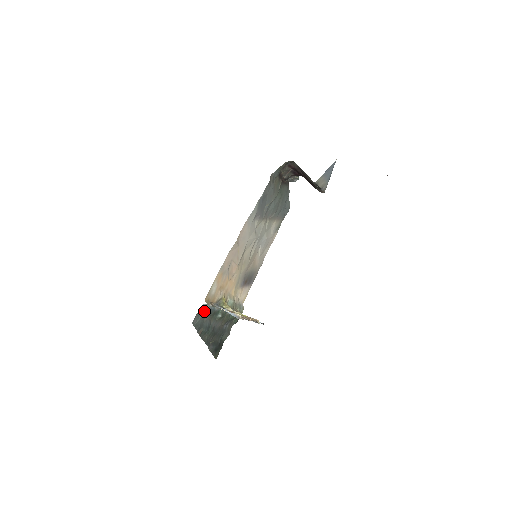
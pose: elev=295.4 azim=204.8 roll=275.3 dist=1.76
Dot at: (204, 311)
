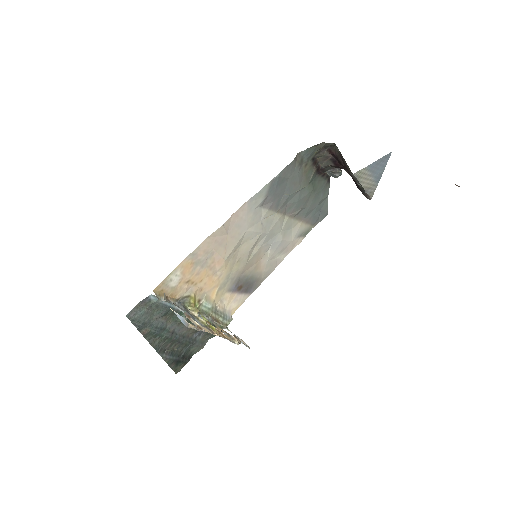
Dot at: (152, 305)
